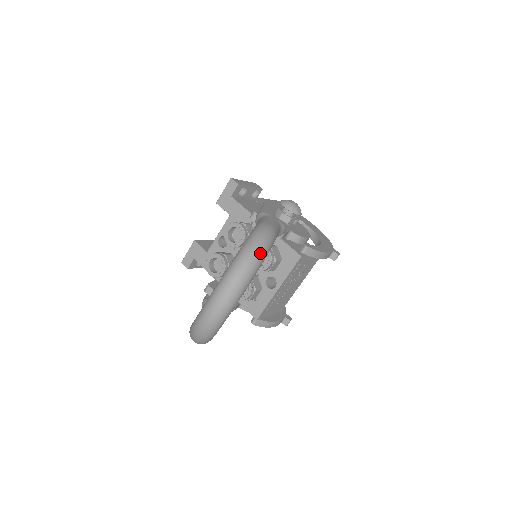
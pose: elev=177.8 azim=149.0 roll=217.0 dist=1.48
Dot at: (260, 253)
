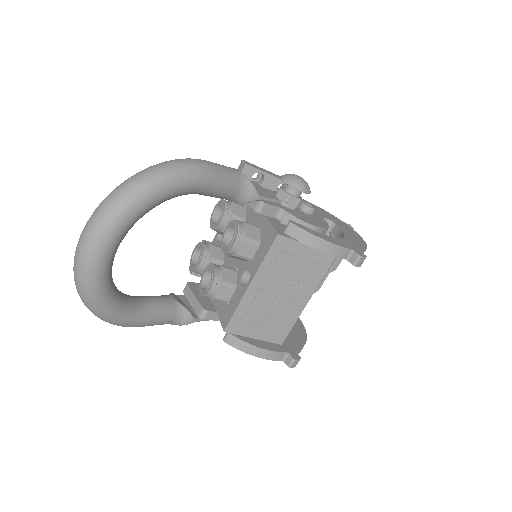
Dot at: (156, 175)
